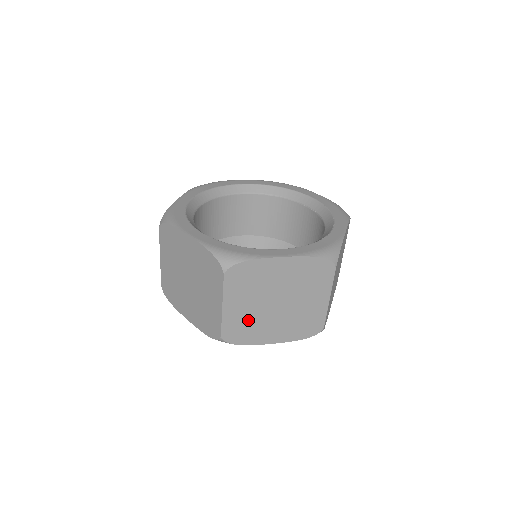
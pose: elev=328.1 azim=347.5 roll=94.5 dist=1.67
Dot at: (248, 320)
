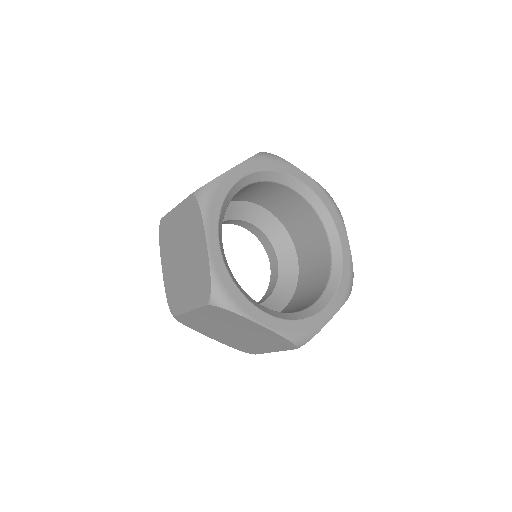
Dot at: (203, 324)
